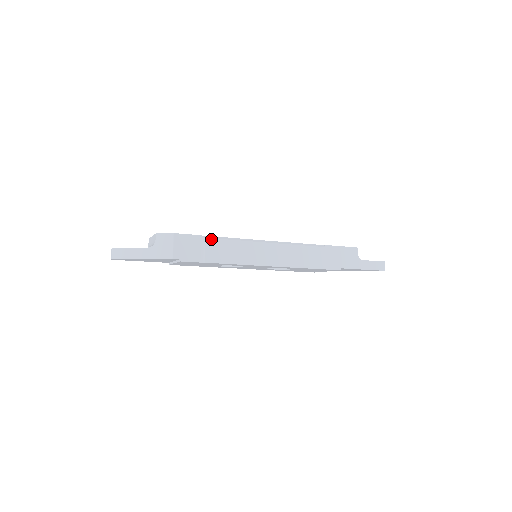
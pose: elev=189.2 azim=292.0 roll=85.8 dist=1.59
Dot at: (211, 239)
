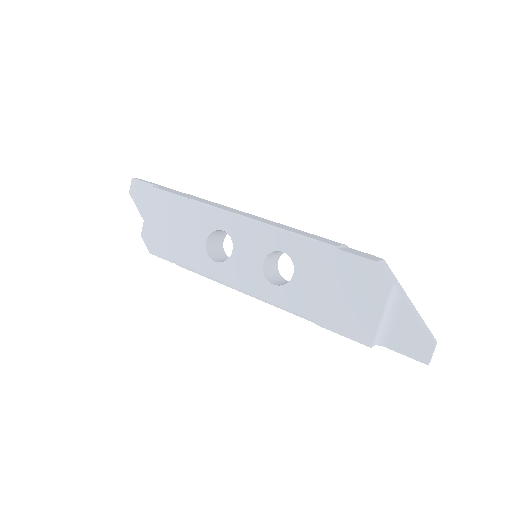
Dot at: (183, 267)
